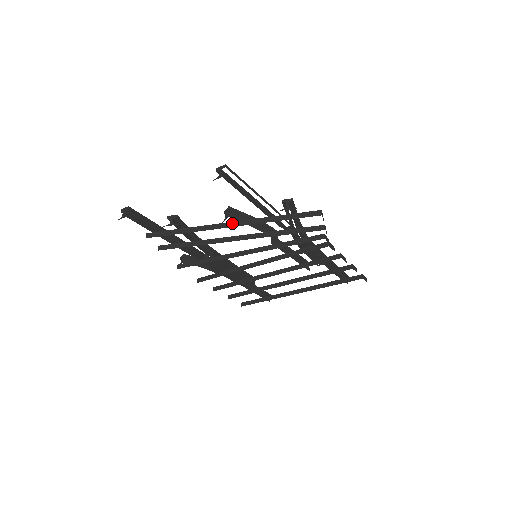
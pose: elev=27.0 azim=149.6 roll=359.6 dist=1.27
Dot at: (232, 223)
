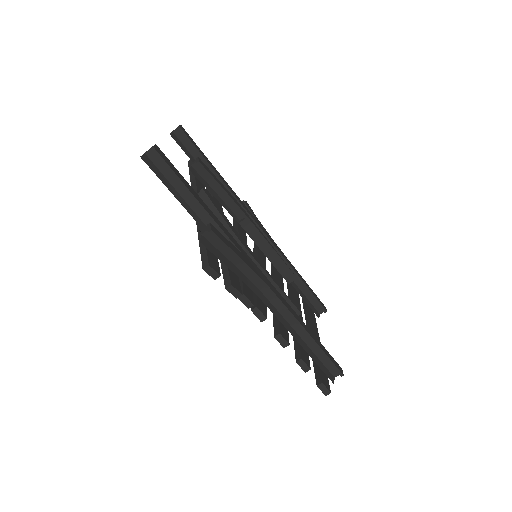
Dot at: occluded
